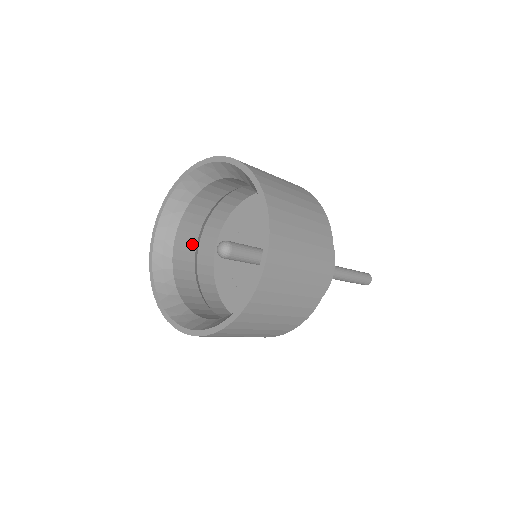
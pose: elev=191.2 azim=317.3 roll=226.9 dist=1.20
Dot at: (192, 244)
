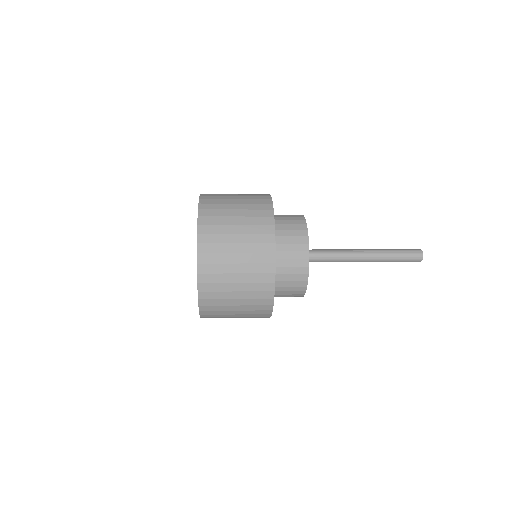
Dot at: occluded
